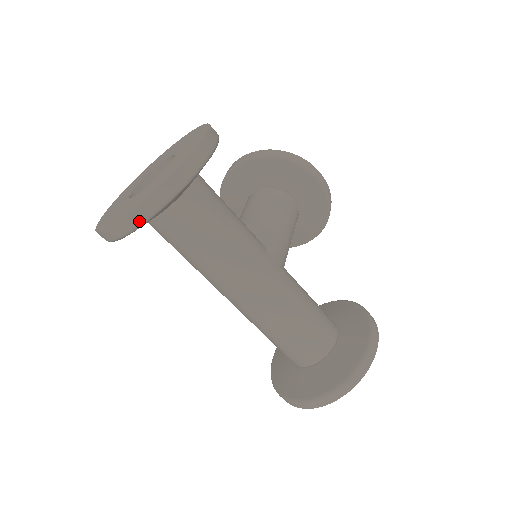
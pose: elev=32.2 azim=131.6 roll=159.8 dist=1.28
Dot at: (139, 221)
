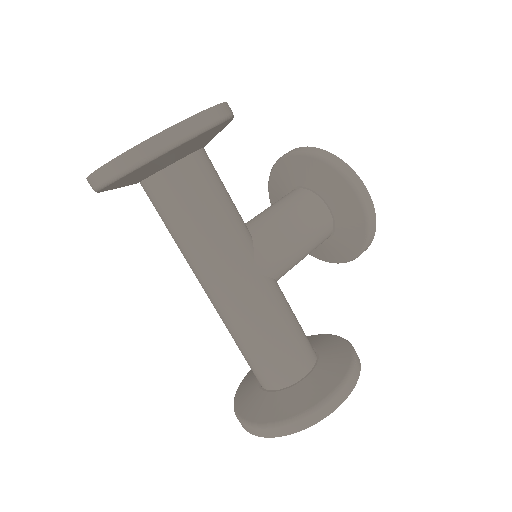
Dot at: (104, 180)
